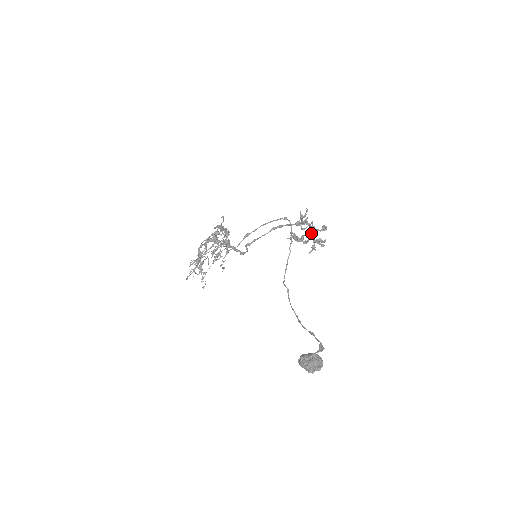
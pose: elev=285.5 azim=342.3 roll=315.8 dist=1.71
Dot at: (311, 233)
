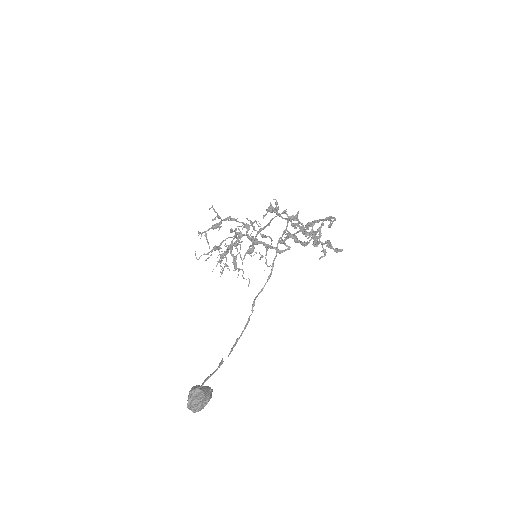
Dot at: (304, 232)
